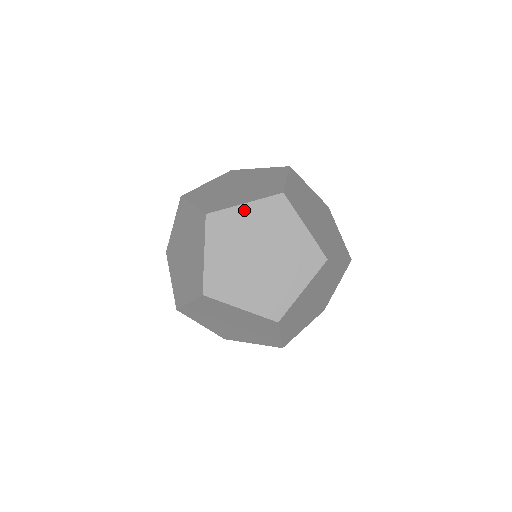
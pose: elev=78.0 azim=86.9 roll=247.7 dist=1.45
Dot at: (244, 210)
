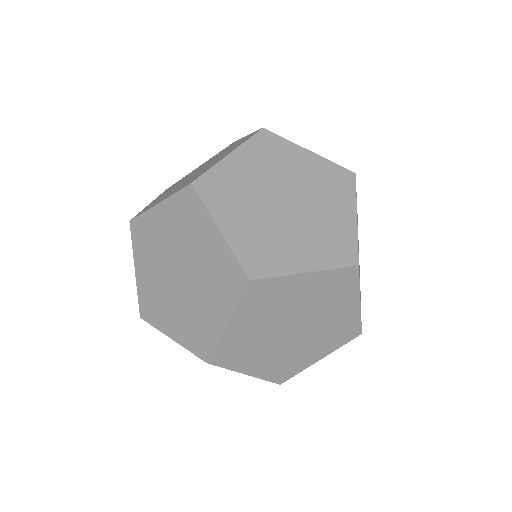
Dot at: (302, 280)
